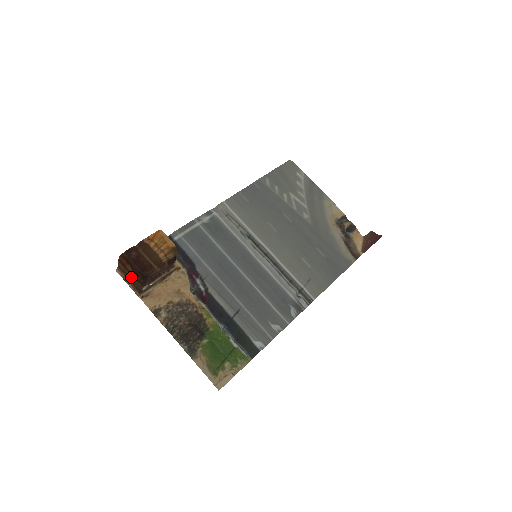
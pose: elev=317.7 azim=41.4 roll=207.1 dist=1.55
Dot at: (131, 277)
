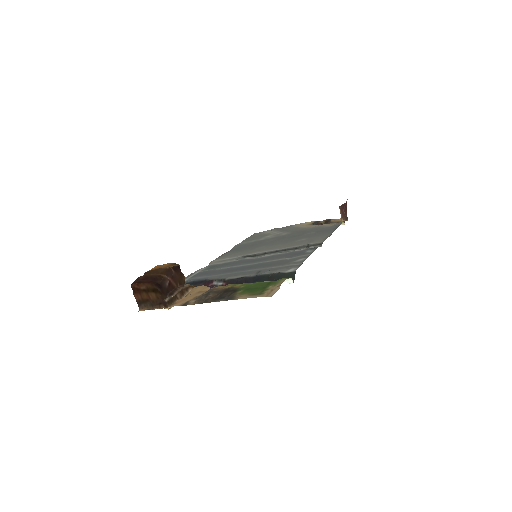
Dot at: (150, 297)
